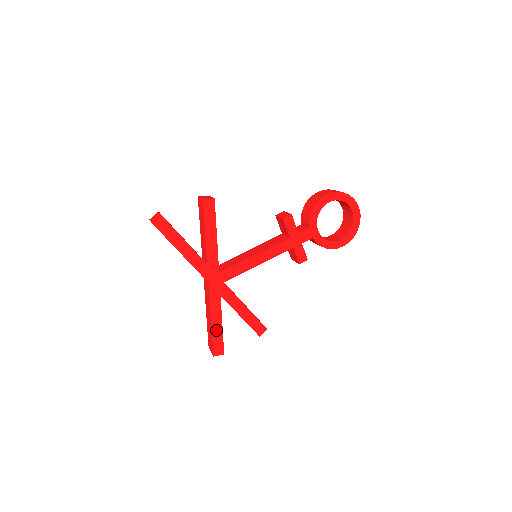
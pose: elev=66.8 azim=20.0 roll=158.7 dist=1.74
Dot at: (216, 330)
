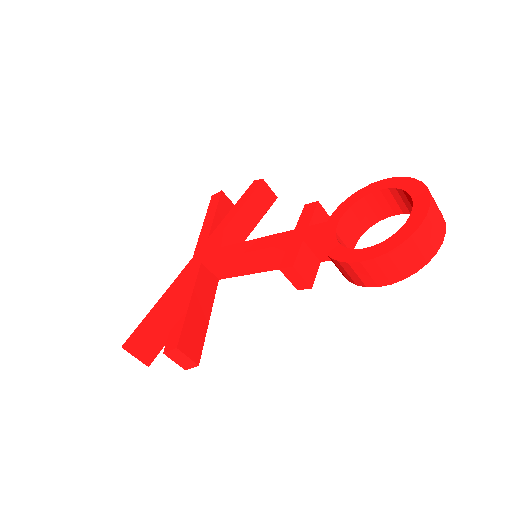
Dot at: (151, 315)
